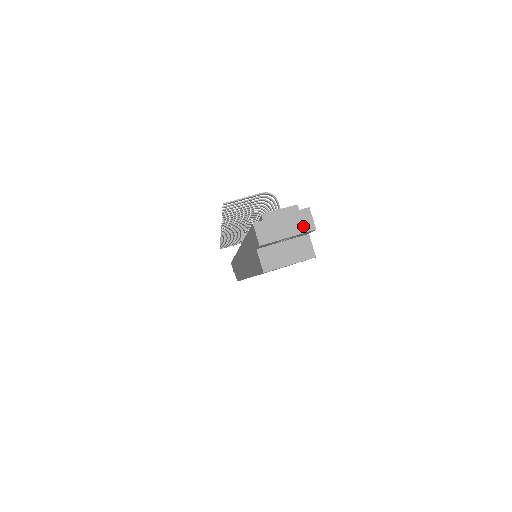
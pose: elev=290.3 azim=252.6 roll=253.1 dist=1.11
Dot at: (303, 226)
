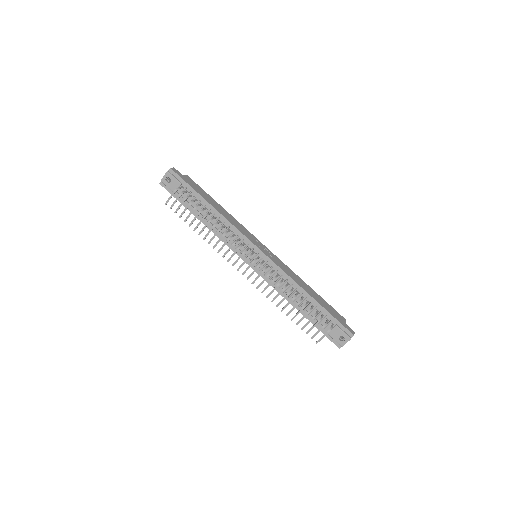
Dot at: occluded
